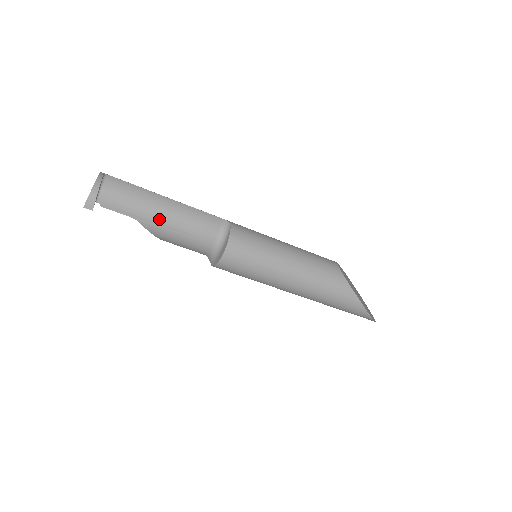
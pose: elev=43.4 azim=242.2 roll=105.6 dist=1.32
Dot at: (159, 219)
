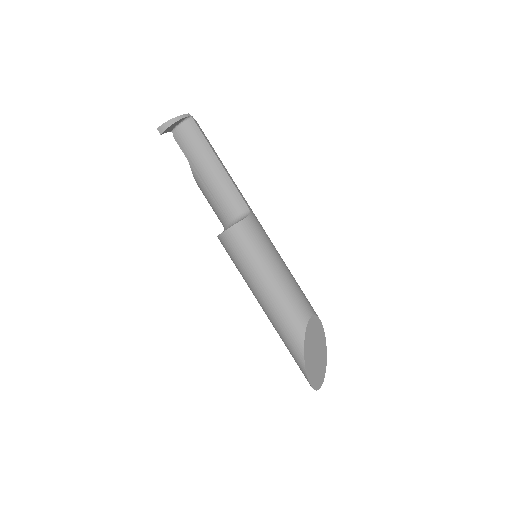
Dot at: (203, 174)
